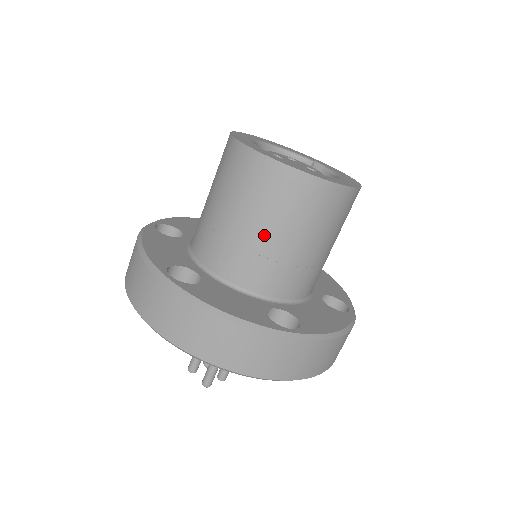
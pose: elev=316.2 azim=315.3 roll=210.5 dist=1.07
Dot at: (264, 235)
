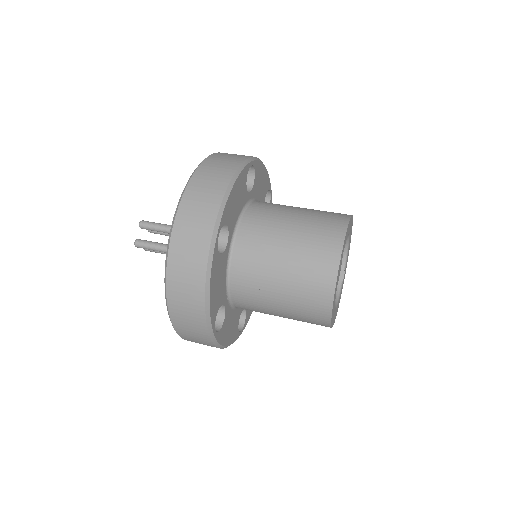
Dot at: (276, 287)
